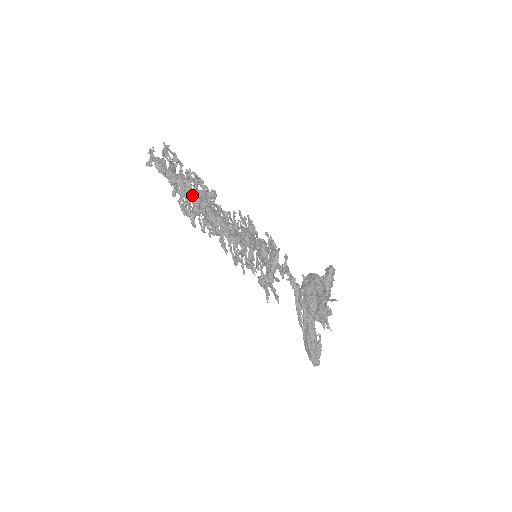
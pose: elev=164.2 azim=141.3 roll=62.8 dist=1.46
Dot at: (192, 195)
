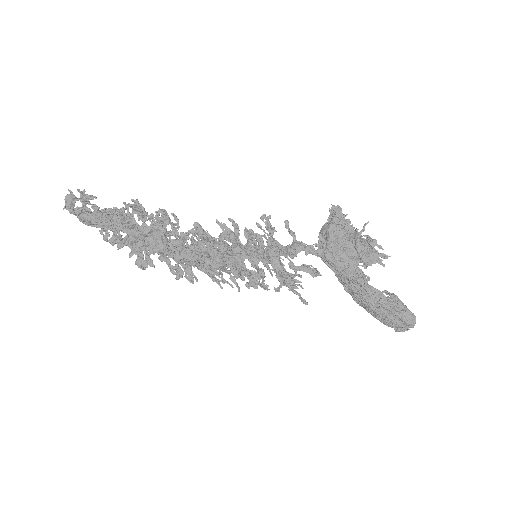
Dot at: occluded
